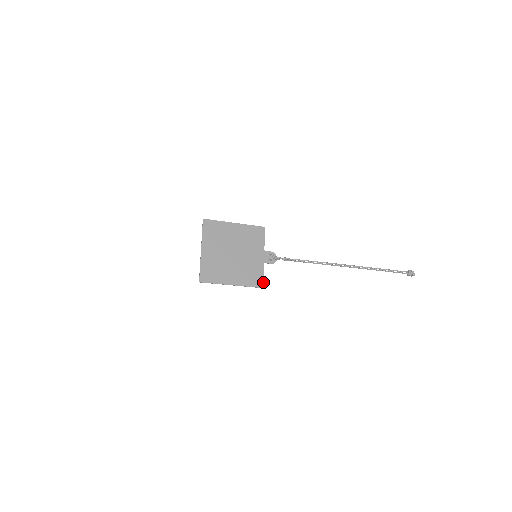
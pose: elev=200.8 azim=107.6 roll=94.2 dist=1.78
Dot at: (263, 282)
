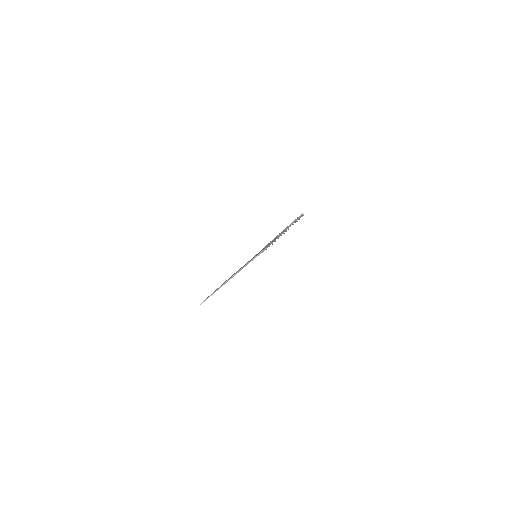
Dot at: occluded
